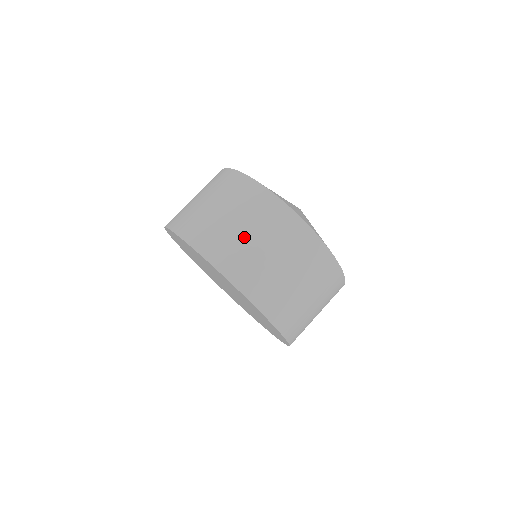
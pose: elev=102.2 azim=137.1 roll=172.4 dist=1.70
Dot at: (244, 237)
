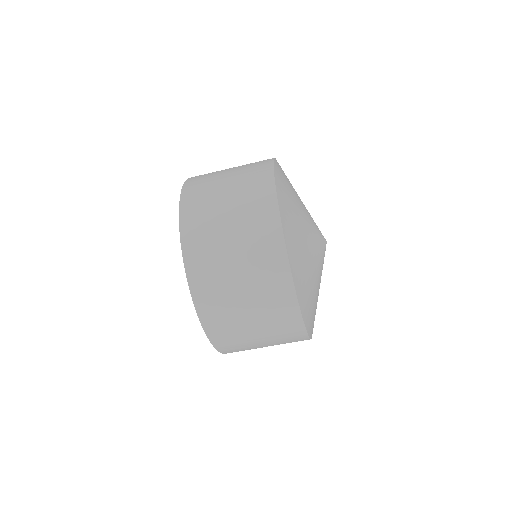
Dot at: (225, 243)
